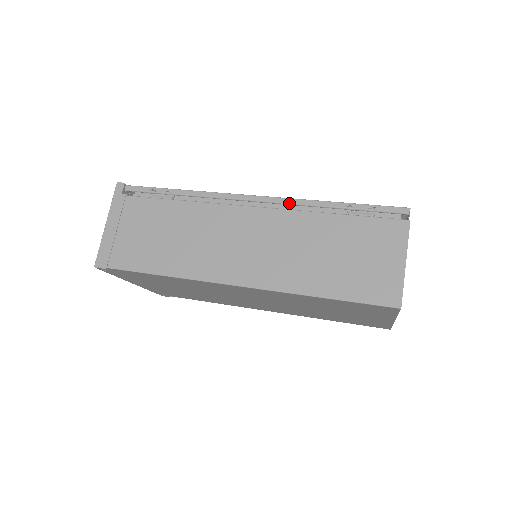
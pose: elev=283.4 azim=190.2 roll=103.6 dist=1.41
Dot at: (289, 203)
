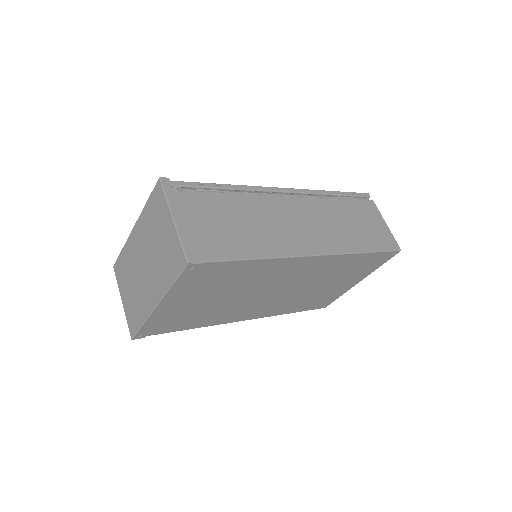
Dot at: (310, 193)
